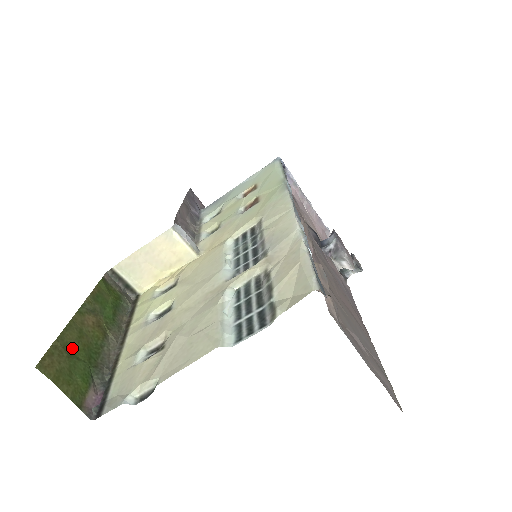
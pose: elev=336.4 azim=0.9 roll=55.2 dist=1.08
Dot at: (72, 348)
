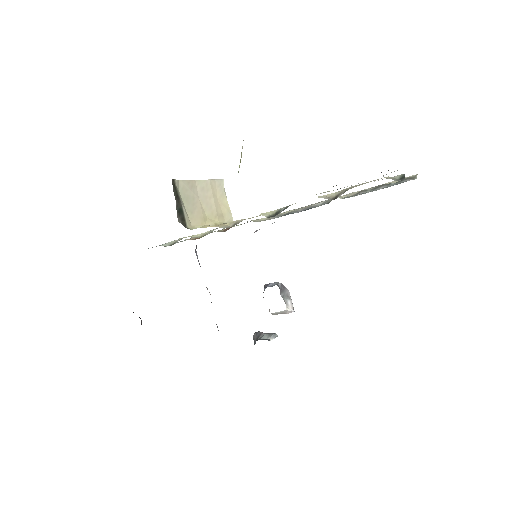
Dot at: occluded
